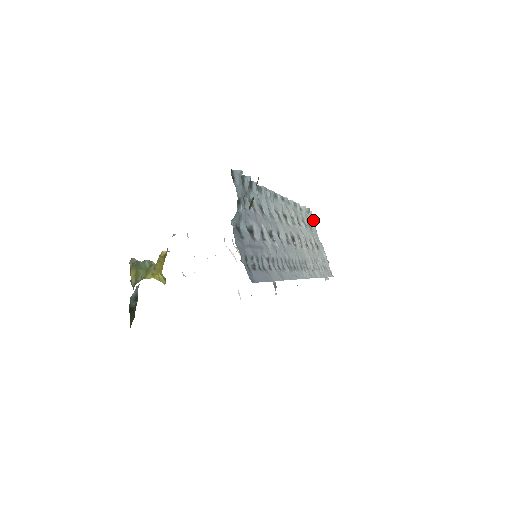
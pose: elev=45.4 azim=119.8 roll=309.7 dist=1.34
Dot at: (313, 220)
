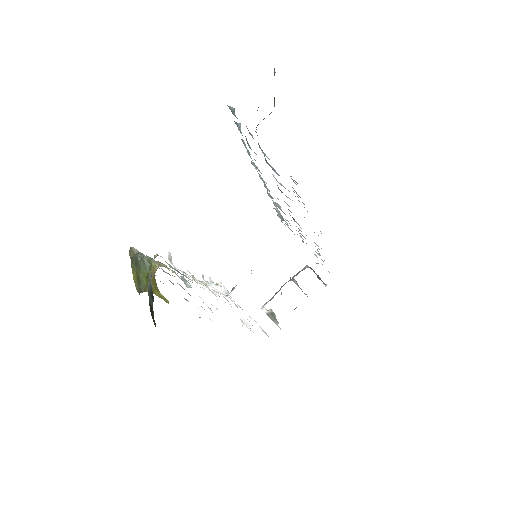
Dot at: occluded
